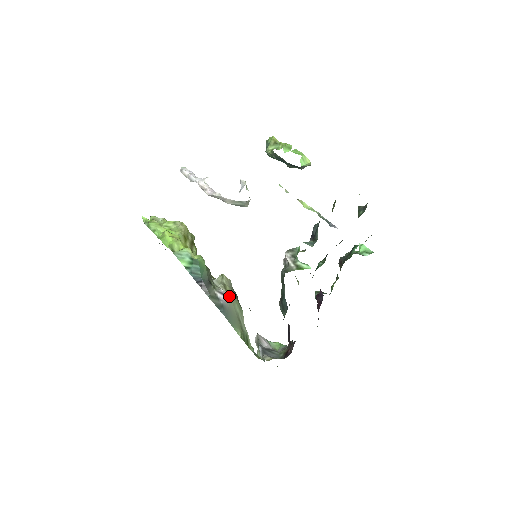
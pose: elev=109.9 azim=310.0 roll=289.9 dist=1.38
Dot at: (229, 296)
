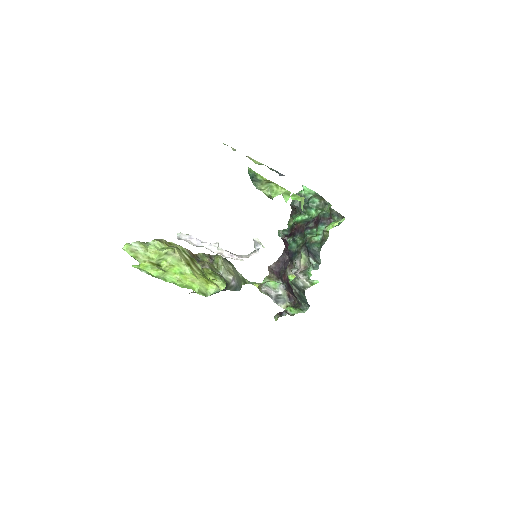
Dot at: (234, 275)
